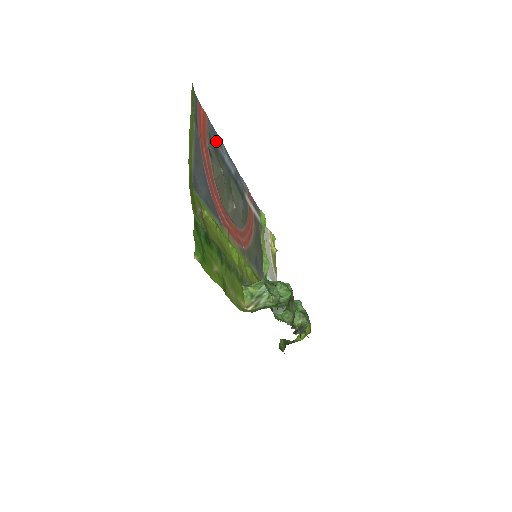
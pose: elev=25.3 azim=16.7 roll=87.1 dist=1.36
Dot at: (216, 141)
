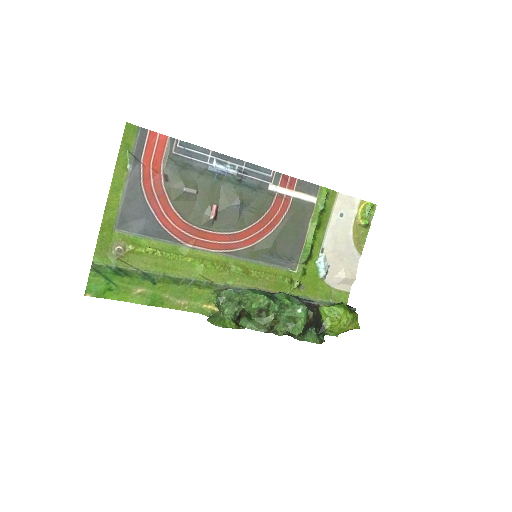
Dot at: (189, 156)
